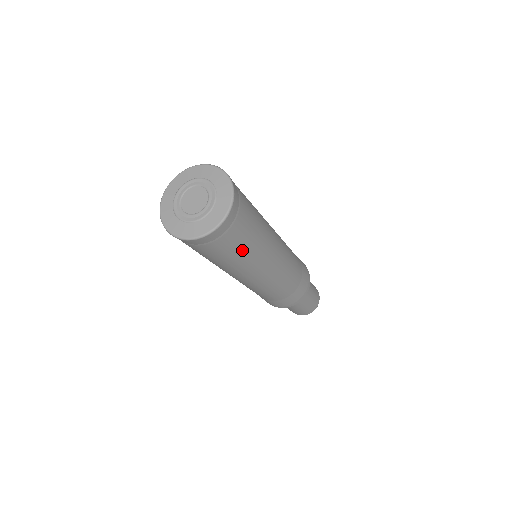
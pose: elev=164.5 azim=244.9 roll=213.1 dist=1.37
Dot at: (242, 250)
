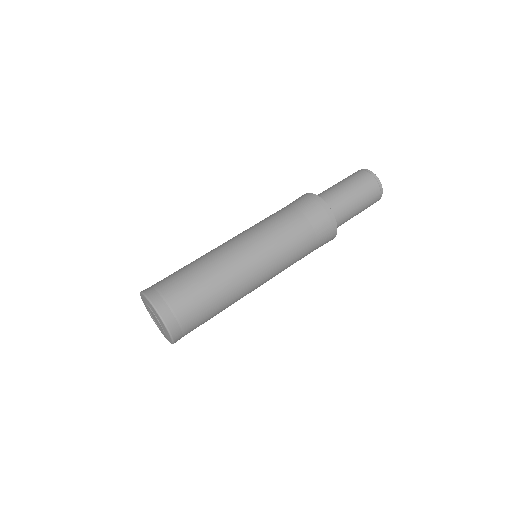
Dot at: (212, 317)
